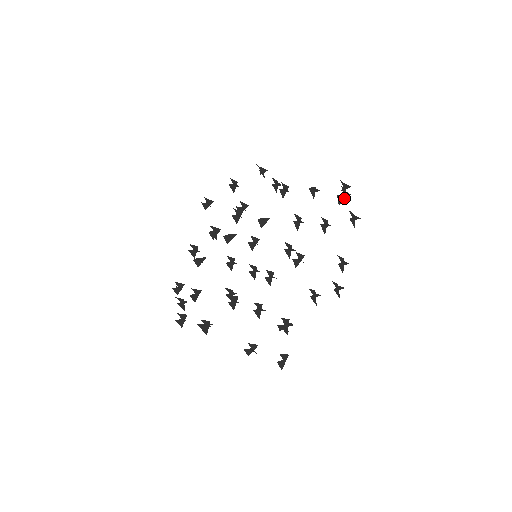
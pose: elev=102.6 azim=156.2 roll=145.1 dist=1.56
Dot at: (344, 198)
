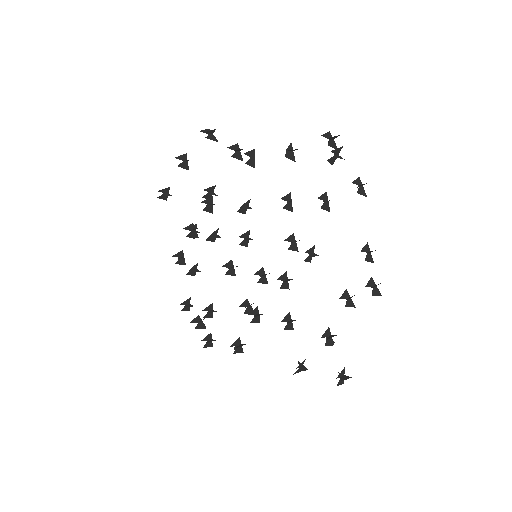
Dot at: (336, 155)
